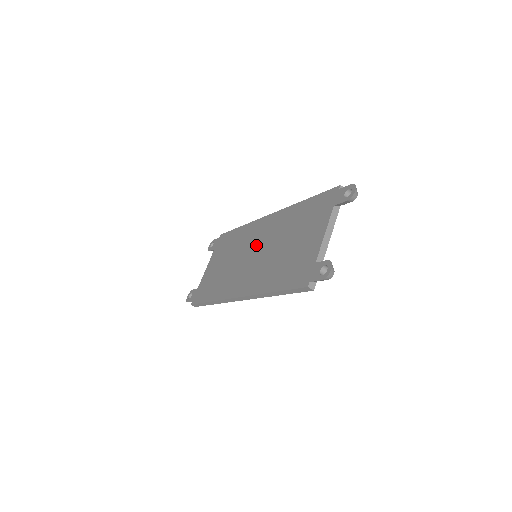
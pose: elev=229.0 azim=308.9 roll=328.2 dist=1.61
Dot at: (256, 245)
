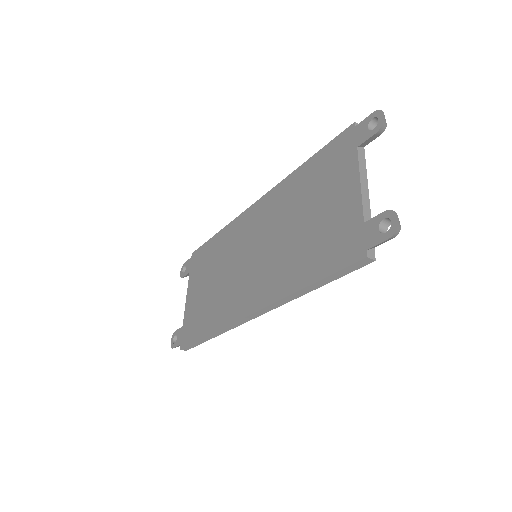
Dot at: (252, 242)
